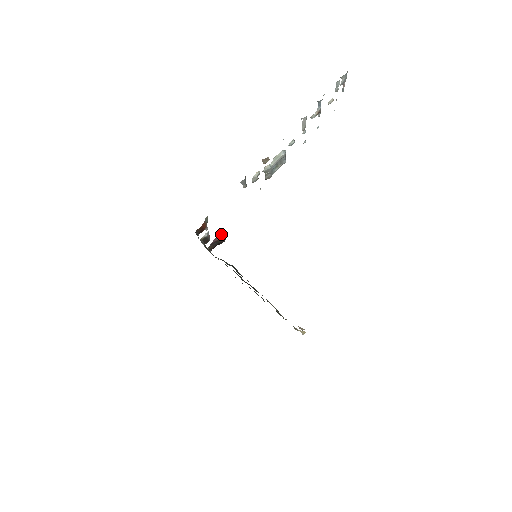
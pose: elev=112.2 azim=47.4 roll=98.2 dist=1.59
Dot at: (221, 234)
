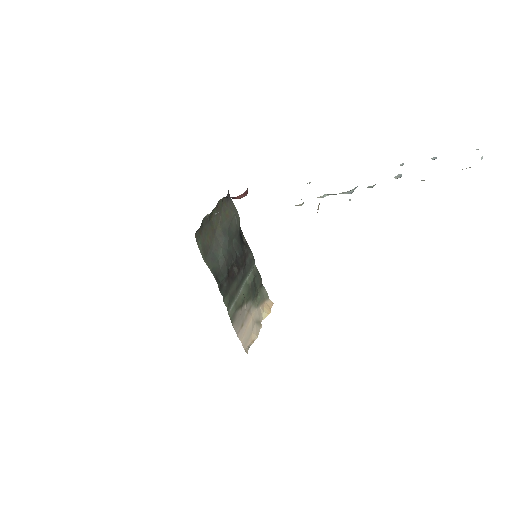
Dot at: (243, 193)
